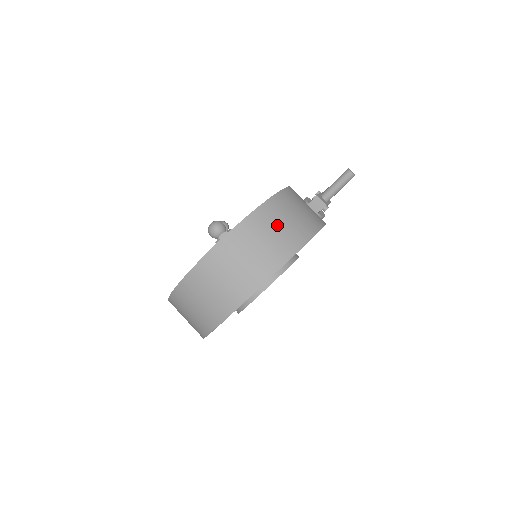
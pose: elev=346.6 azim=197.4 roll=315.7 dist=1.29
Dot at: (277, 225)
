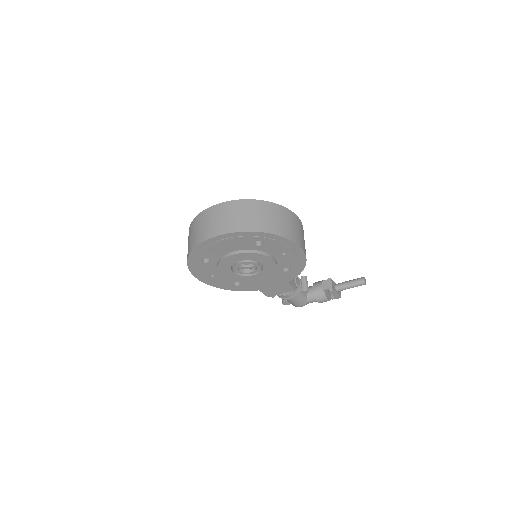
Dot at: (270, 215)
